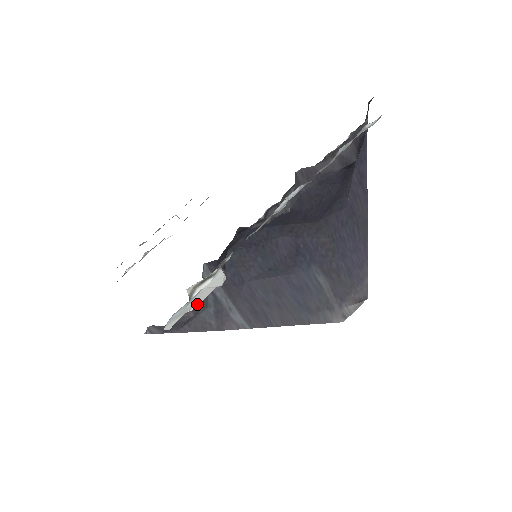
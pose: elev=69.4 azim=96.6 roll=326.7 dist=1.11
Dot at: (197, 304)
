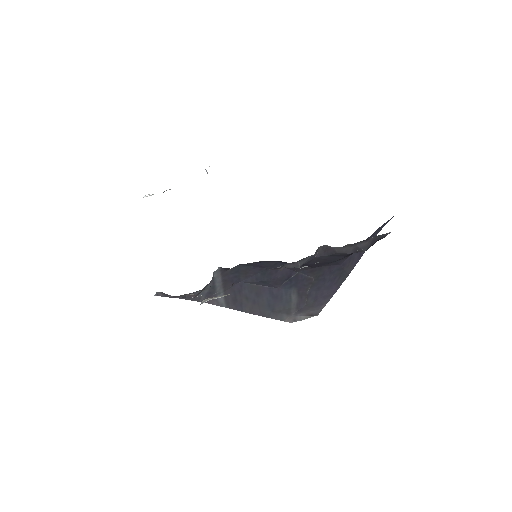
Dot at: (201, 295)
